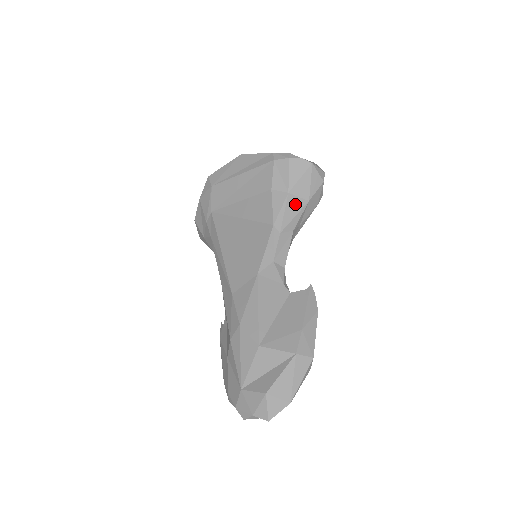
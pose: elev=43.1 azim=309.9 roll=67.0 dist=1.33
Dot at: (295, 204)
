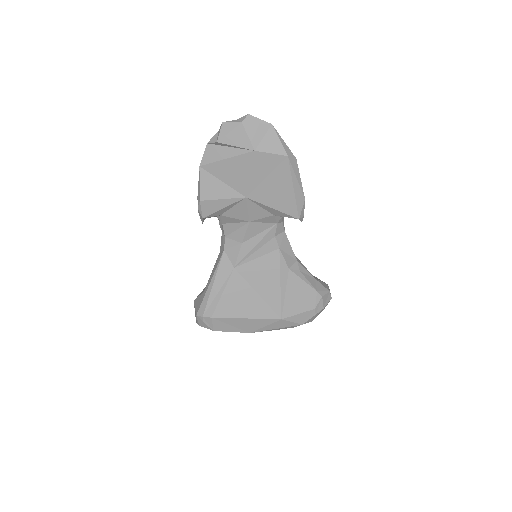
Dot at: occluded
